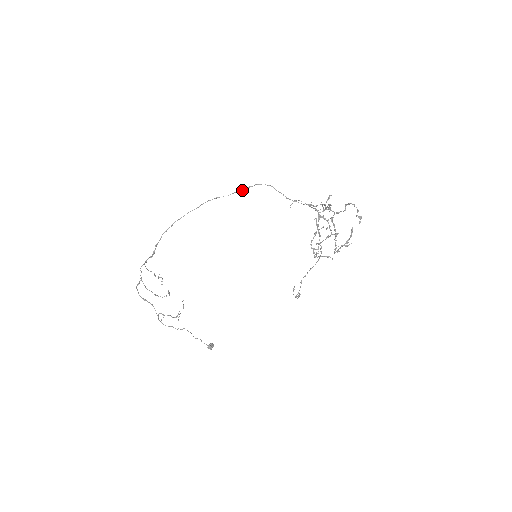
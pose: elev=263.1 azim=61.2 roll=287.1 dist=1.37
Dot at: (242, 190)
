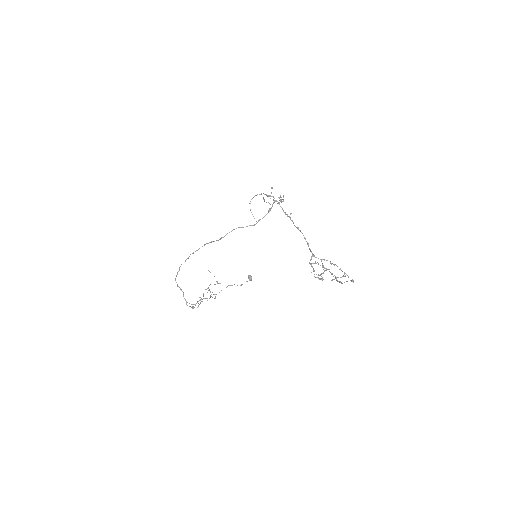
Dot at: occluded
